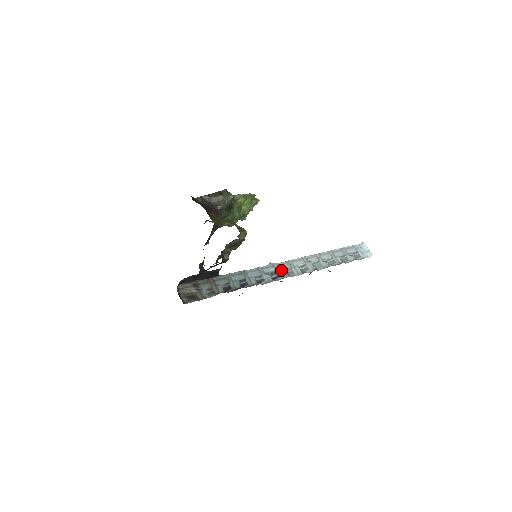
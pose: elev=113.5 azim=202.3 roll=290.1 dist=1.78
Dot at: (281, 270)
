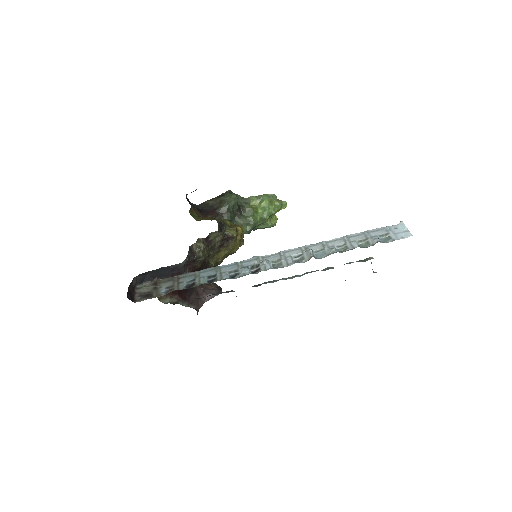
Dot at: (264, 262)
